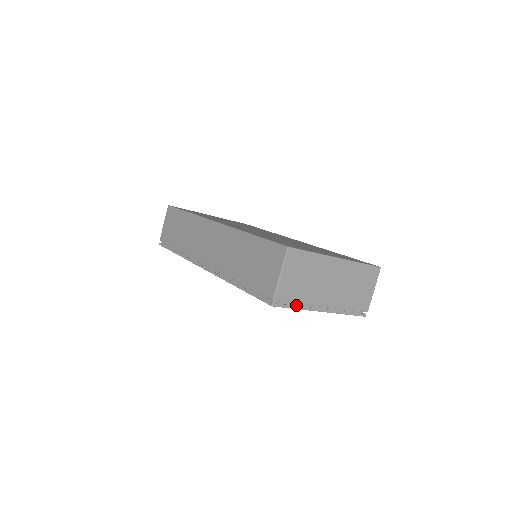
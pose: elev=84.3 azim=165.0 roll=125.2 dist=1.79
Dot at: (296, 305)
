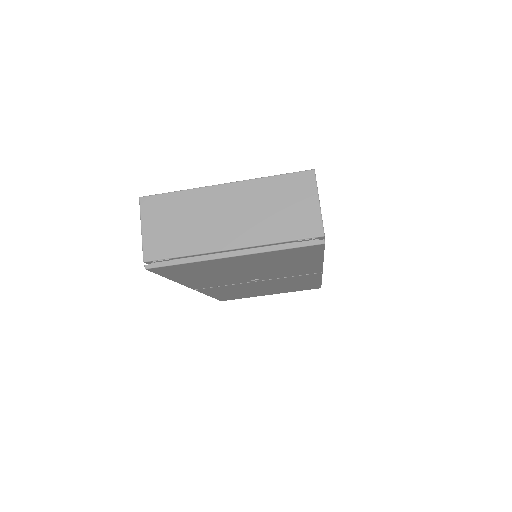
Dot at: (189, 260)
